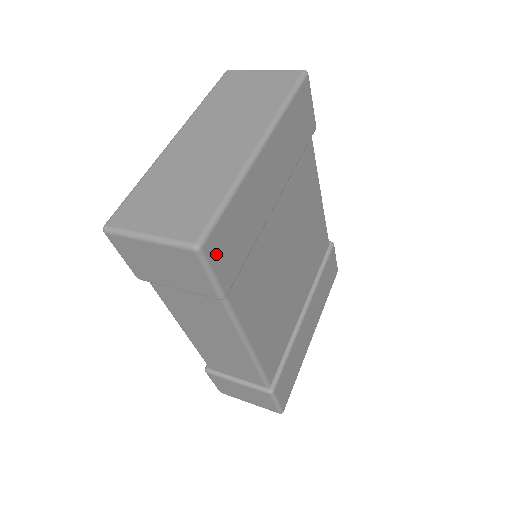
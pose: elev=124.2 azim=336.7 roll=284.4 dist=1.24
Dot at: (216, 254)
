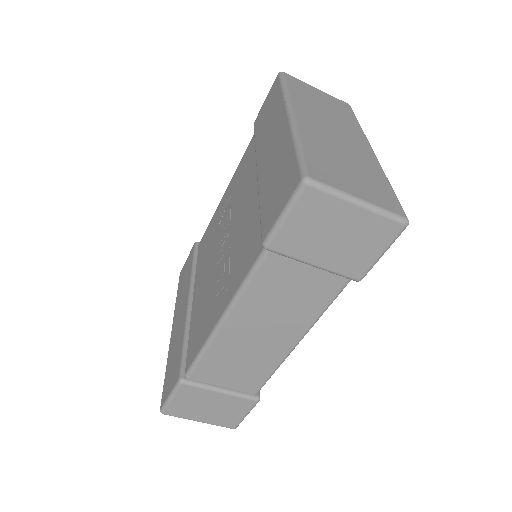
Dot at: occluded
